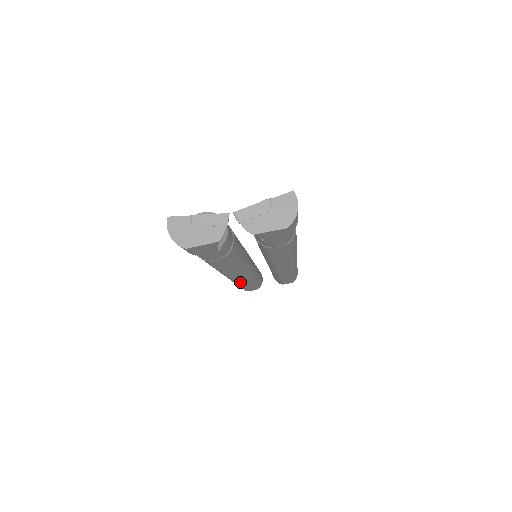
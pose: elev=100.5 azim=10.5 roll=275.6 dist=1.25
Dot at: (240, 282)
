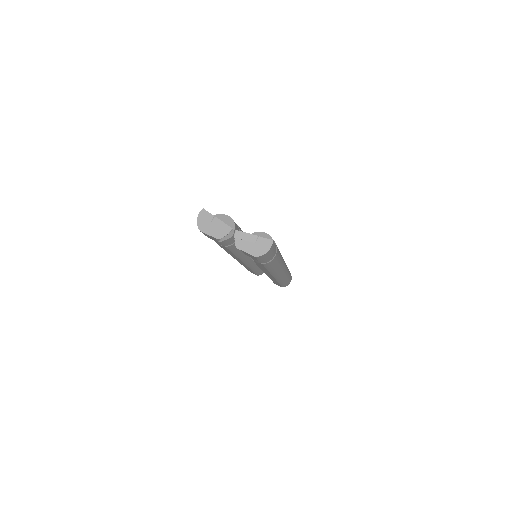
Dot at: (242, 264)
